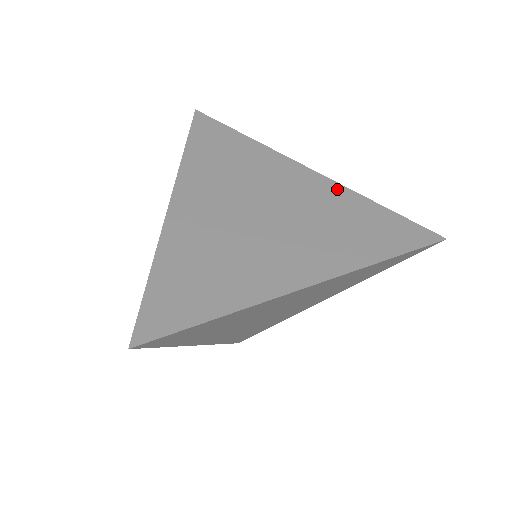
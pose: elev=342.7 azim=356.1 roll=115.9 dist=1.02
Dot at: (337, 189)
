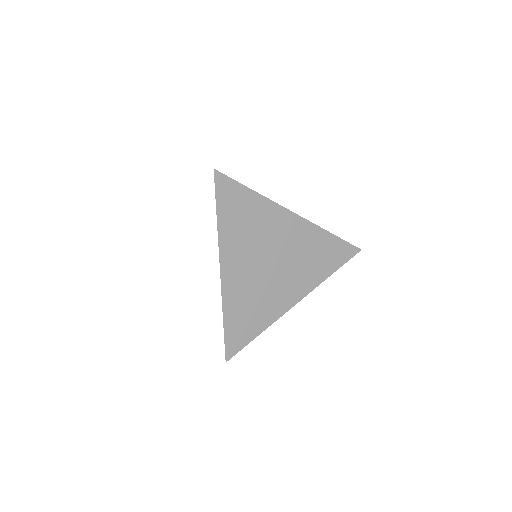
Dot at: (310, 228)
